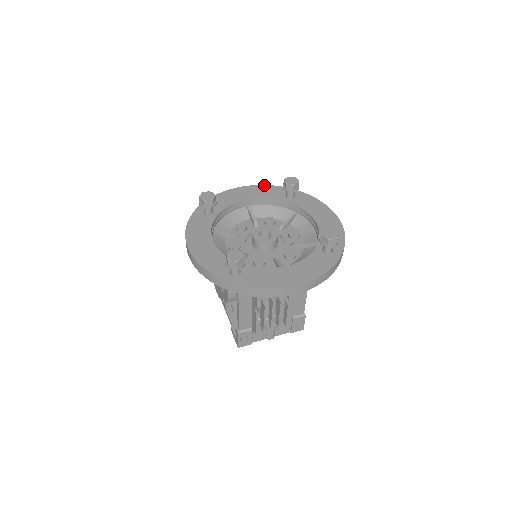
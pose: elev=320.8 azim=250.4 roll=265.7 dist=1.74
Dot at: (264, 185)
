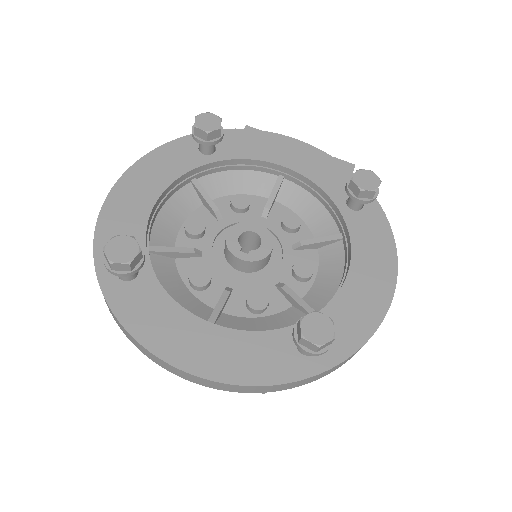
Dot at: (335, 159)
